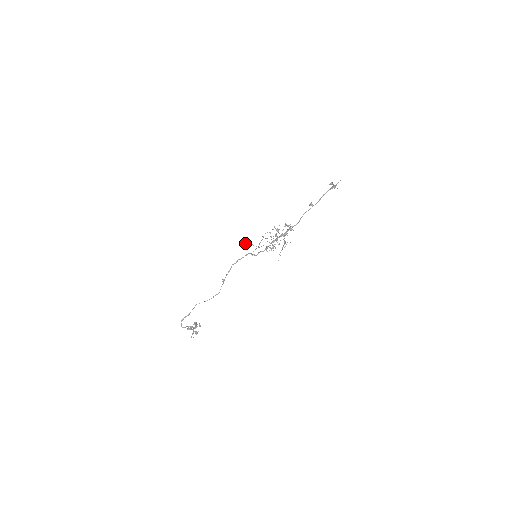
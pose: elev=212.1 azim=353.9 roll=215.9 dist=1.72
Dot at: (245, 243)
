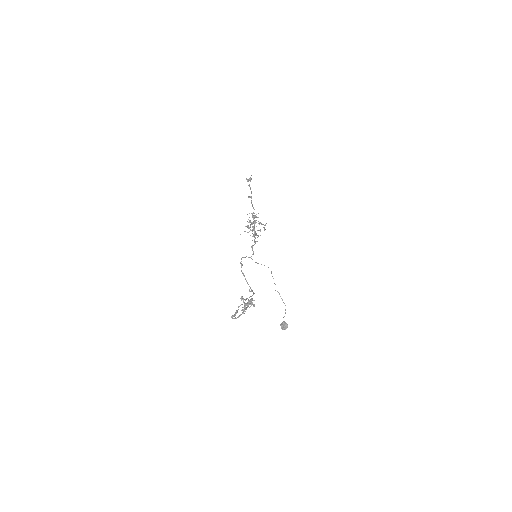
Dot at: (282, 329)
